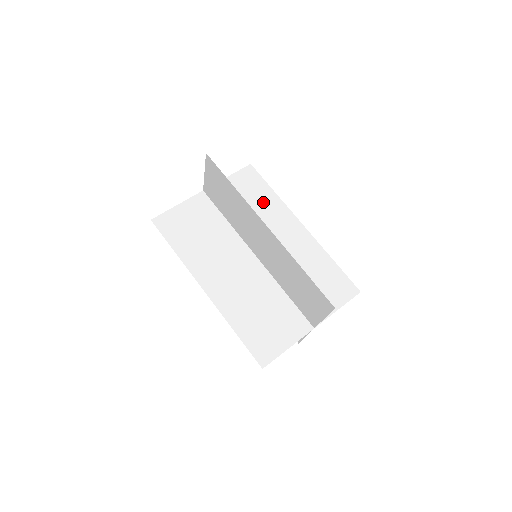
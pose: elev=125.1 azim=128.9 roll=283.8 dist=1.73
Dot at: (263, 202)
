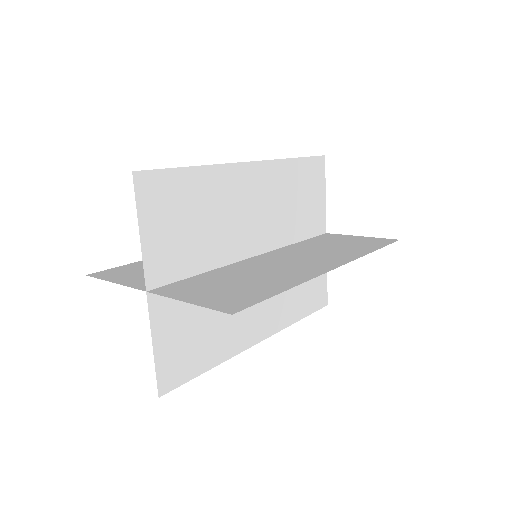
Dot at: (202, 198)
